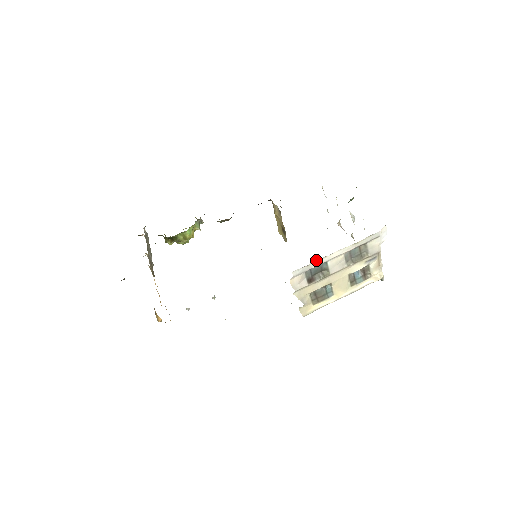
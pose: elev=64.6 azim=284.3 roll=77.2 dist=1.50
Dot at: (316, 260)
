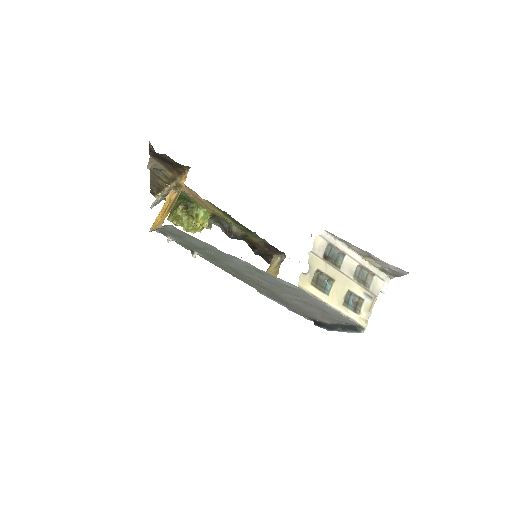
Dot at: (342, 241)
